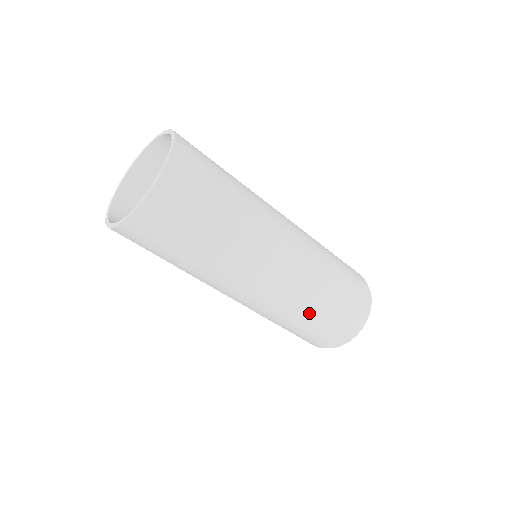
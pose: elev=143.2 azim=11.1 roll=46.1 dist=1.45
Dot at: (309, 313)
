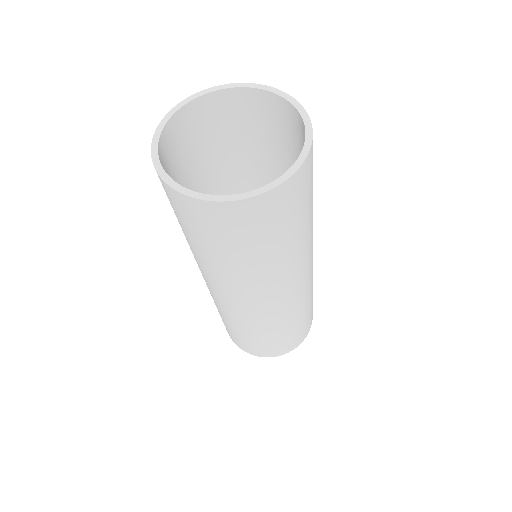
Dot at: (311, 300)
